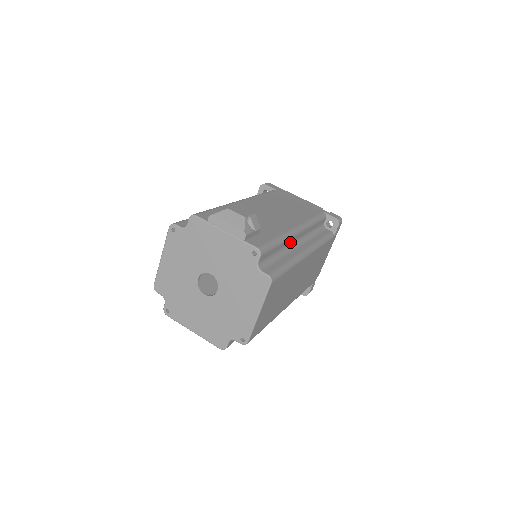
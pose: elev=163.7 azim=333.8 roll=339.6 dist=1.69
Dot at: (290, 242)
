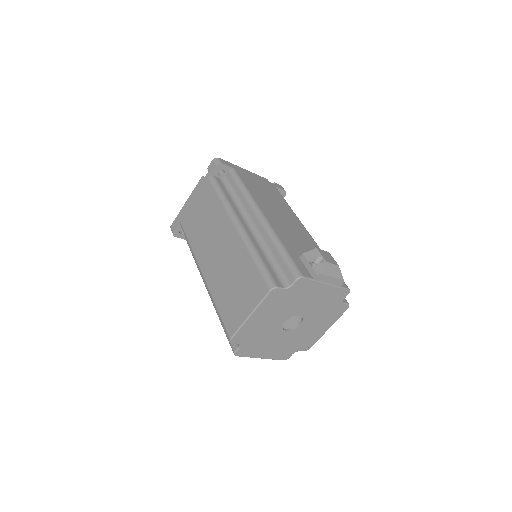
Dot at: occluded
